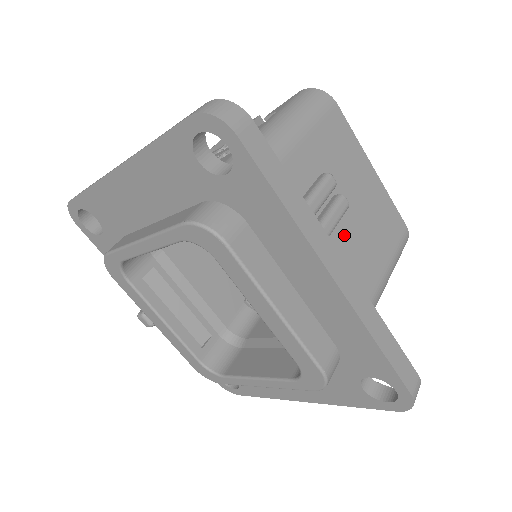
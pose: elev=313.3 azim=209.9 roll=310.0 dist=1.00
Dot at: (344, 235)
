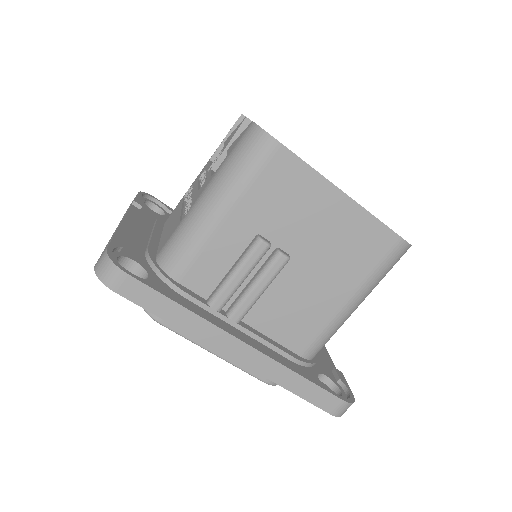
Dot at: (291, 279)
